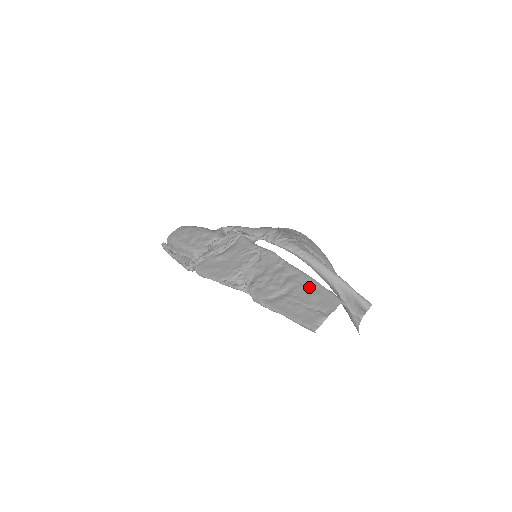
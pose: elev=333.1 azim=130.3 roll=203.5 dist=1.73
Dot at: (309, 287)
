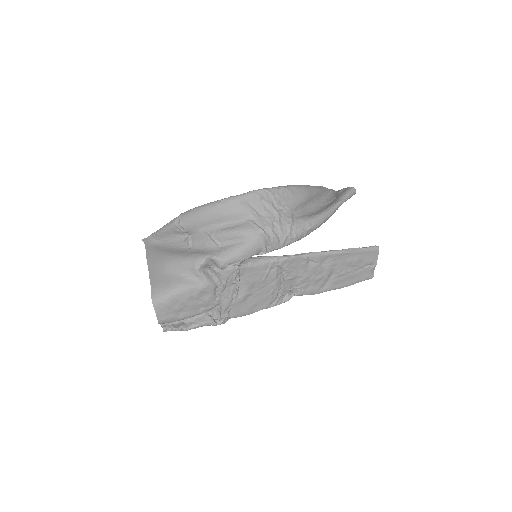
Dot at: (348, 259)
